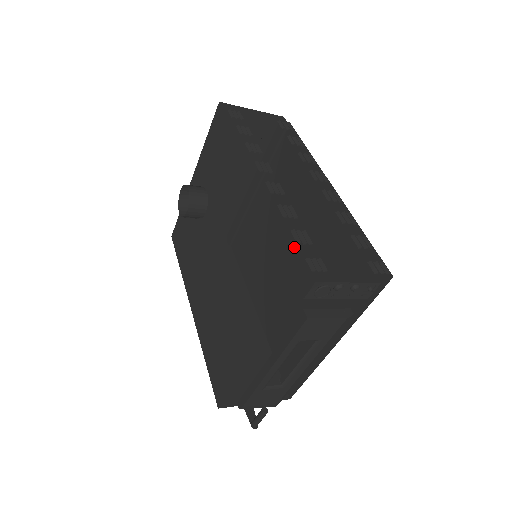
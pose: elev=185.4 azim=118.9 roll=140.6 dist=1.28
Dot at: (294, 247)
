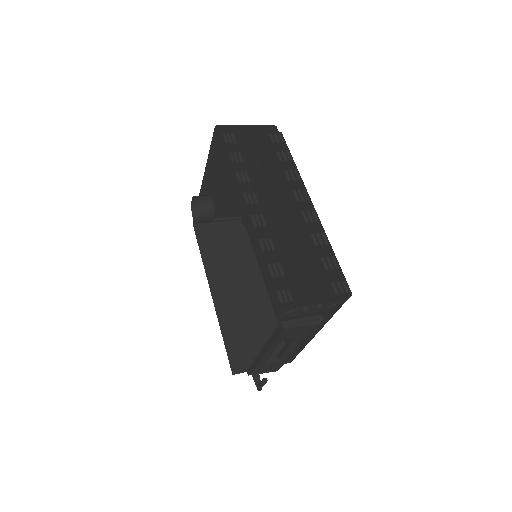
Dot at: (289, 245)
